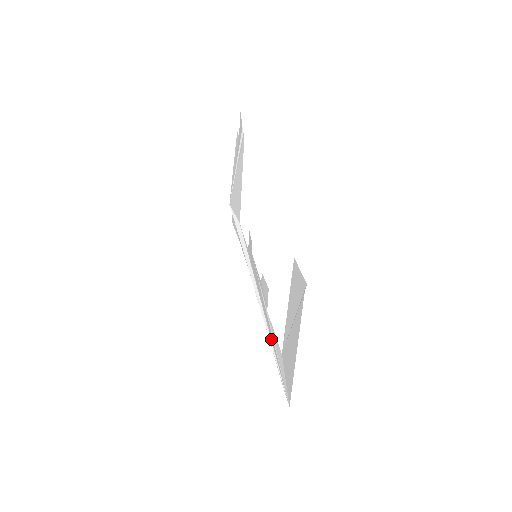
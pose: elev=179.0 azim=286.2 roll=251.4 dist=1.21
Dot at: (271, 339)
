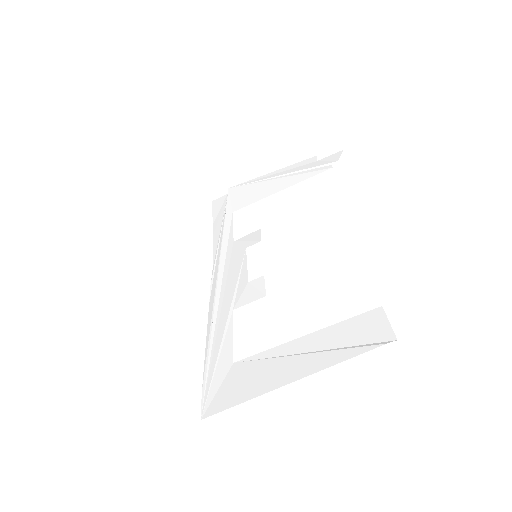
Dot at: (215, 337)
